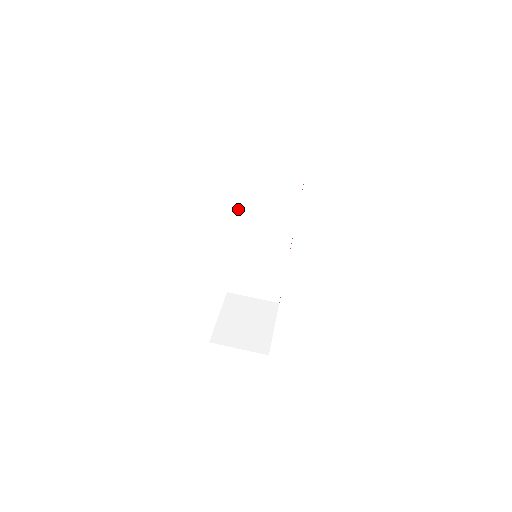
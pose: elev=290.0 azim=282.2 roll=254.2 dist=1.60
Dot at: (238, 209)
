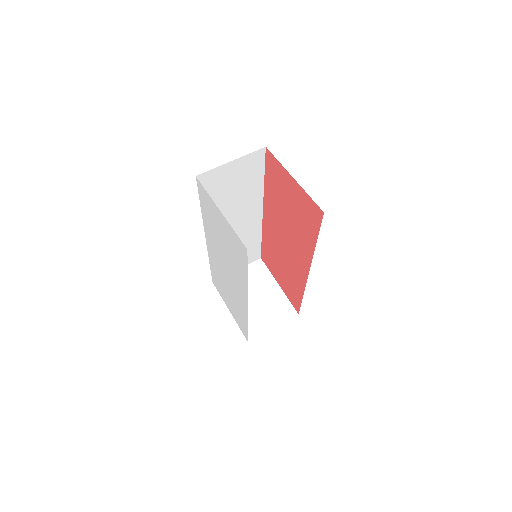
Dot at: occluded
